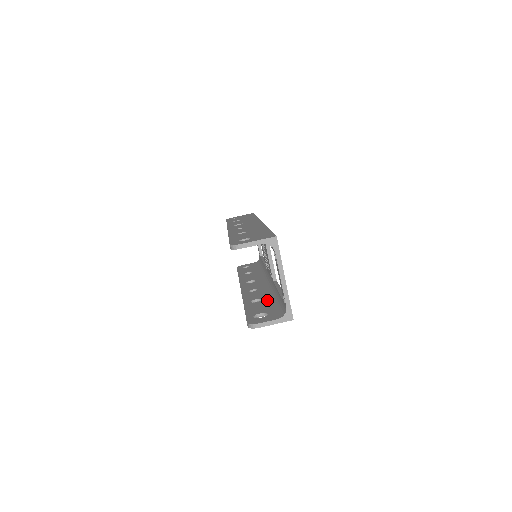
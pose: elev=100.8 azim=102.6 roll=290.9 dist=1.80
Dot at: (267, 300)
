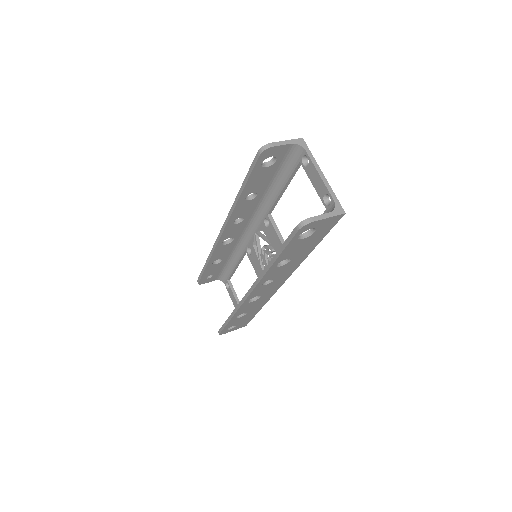
Dot at: occluded
